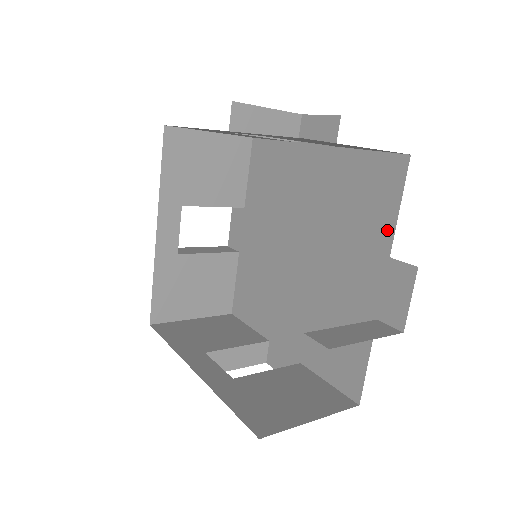
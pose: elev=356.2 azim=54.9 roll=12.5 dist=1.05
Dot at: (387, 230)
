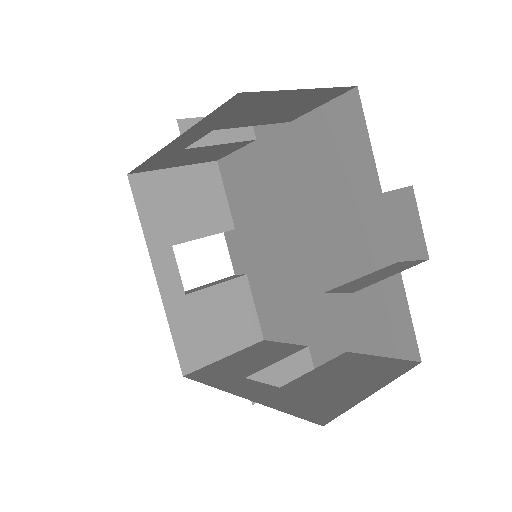
Dot at: (361, 346)
